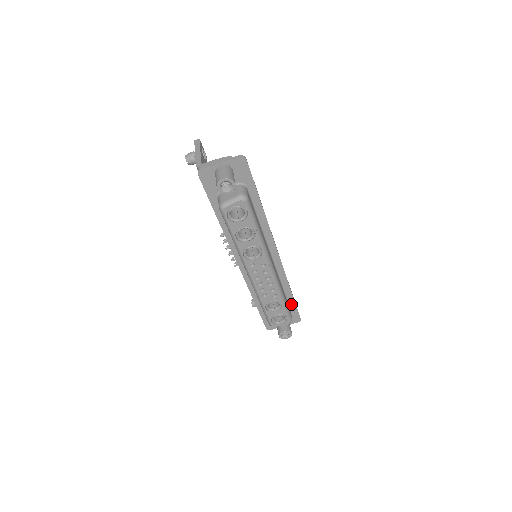
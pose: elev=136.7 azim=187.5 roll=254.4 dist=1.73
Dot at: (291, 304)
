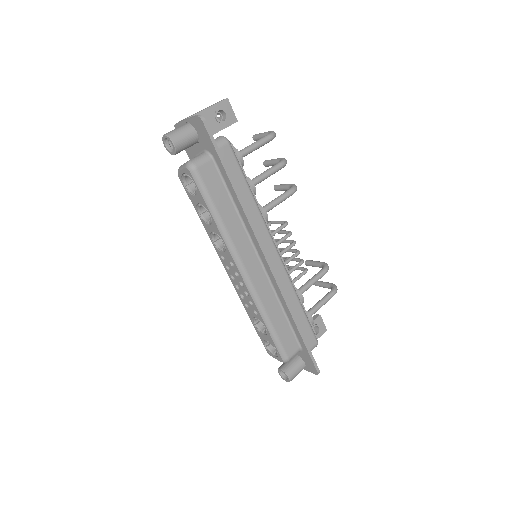
Dot at: (301, 343)
